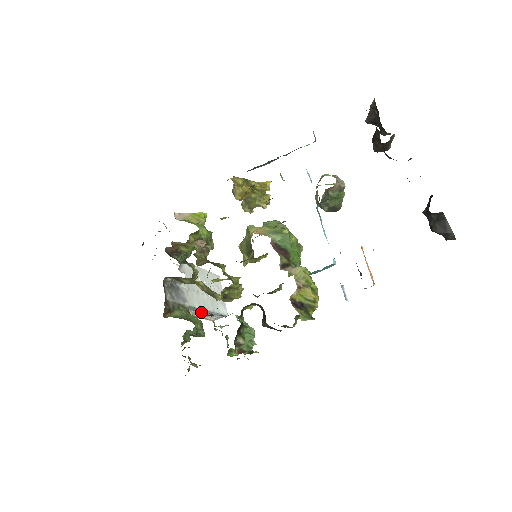
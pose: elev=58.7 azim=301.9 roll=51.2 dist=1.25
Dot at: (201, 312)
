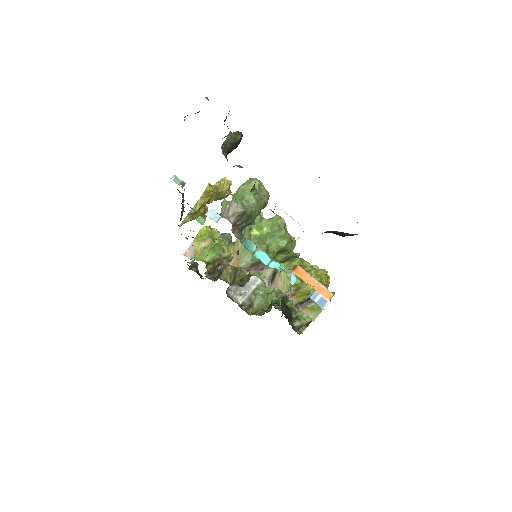
Dot at: occluded
